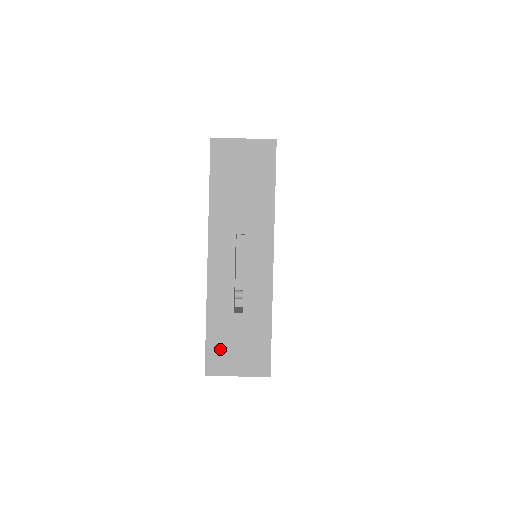
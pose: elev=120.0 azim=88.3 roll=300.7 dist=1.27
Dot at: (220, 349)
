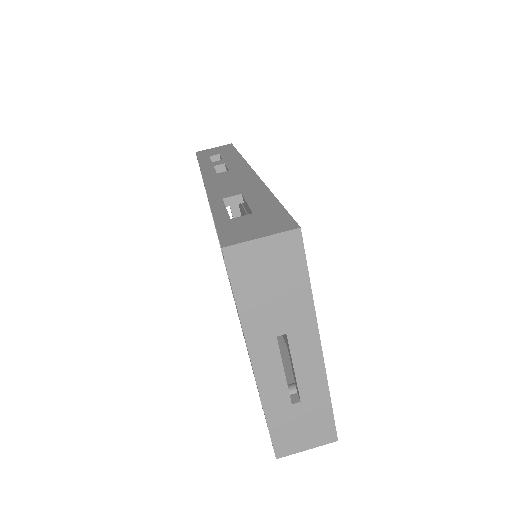
Dot at: (285, 436)
